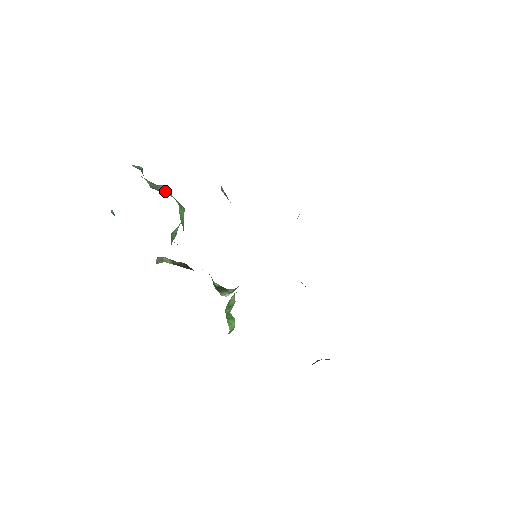
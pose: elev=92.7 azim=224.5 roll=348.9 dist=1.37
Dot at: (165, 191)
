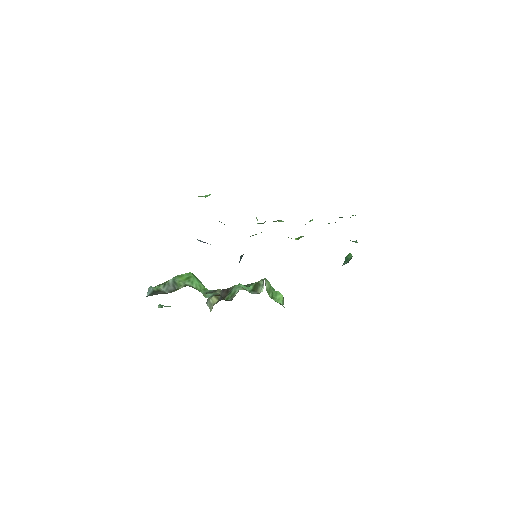
Dot at: (175, 285)
